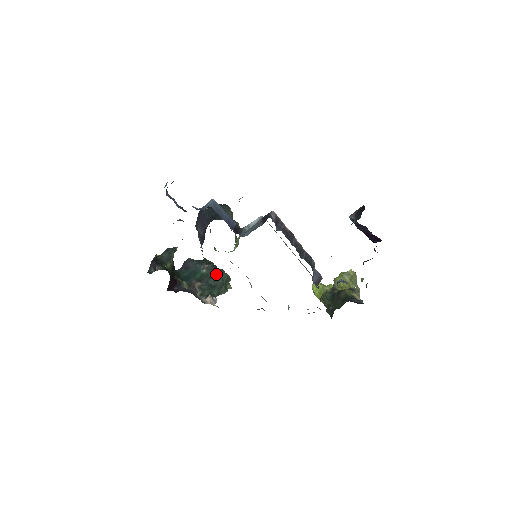
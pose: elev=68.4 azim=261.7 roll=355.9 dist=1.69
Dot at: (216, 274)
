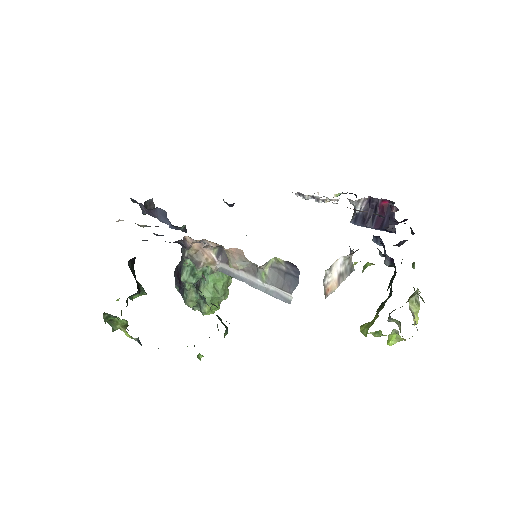
Dot at: occluded
